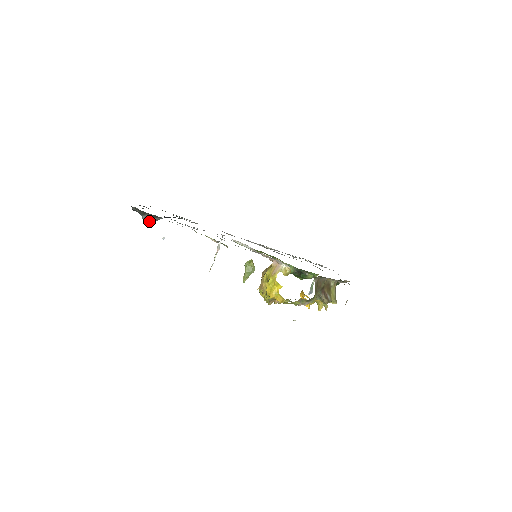
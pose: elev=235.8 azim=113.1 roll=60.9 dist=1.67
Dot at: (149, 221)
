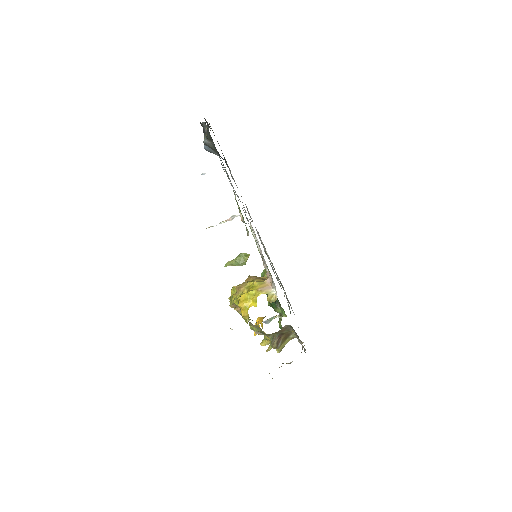
Dot at: (205, 146)
